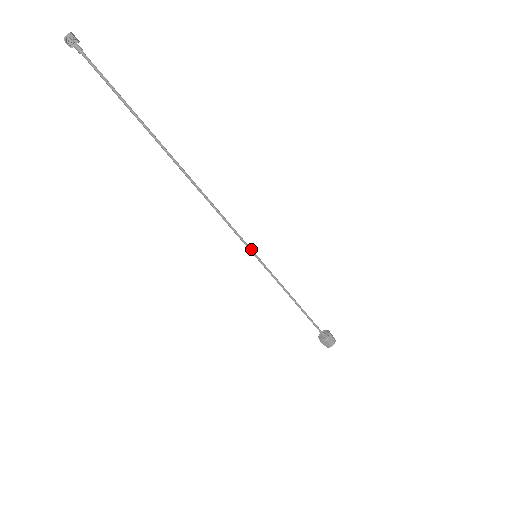
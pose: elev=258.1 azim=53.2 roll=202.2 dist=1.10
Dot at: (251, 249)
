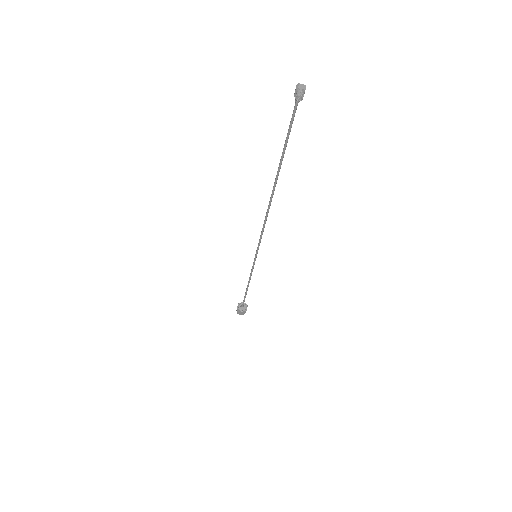
Dot at: occluded
